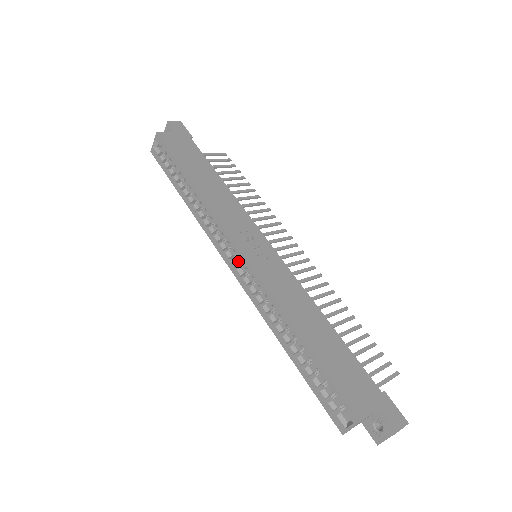
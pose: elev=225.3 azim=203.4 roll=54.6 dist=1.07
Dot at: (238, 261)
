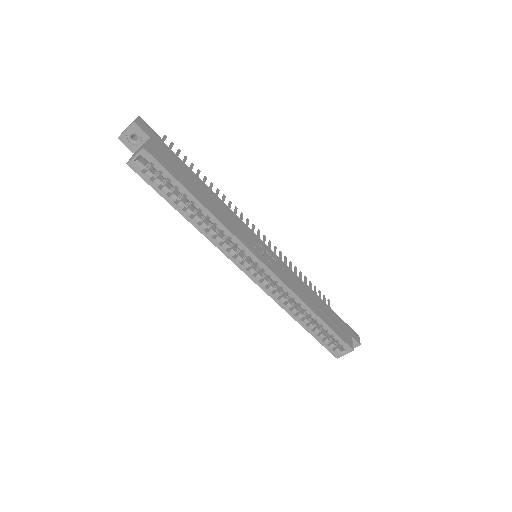
Dot at: (254, 268)
